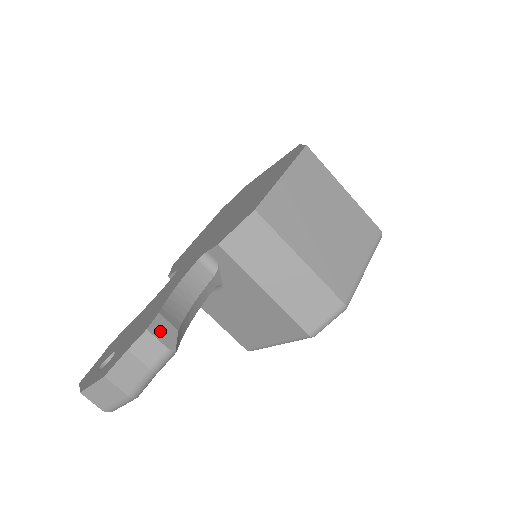
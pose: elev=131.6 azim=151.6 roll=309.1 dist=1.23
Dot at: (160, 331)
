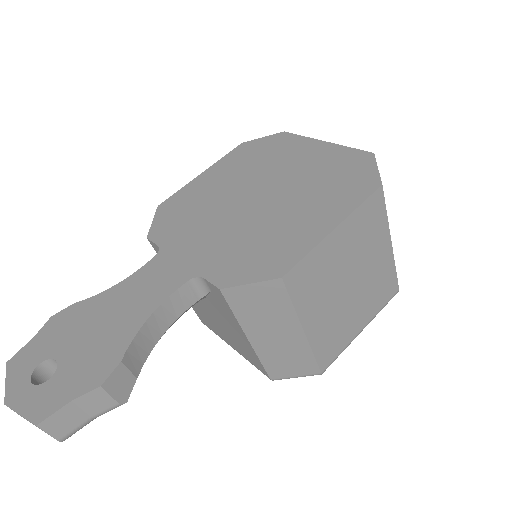
Dot at: (116, 384)
